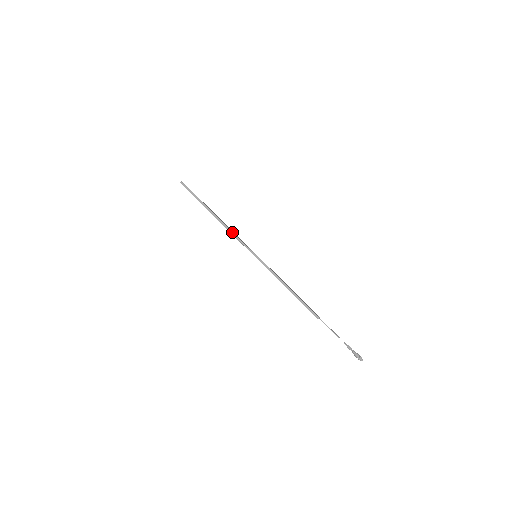
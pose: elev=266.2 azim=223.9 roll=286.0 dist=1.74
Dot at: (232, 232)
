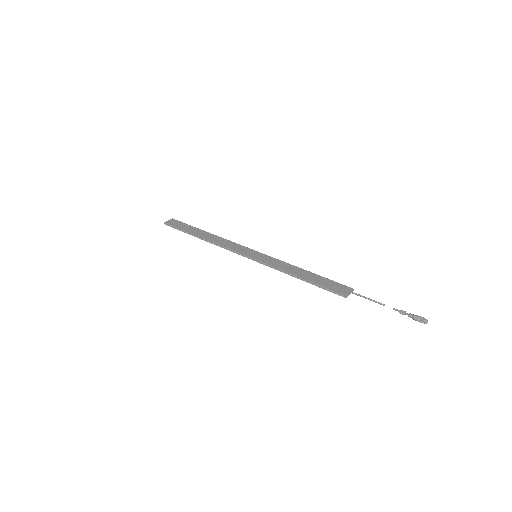
Dot at: (222, 247)
